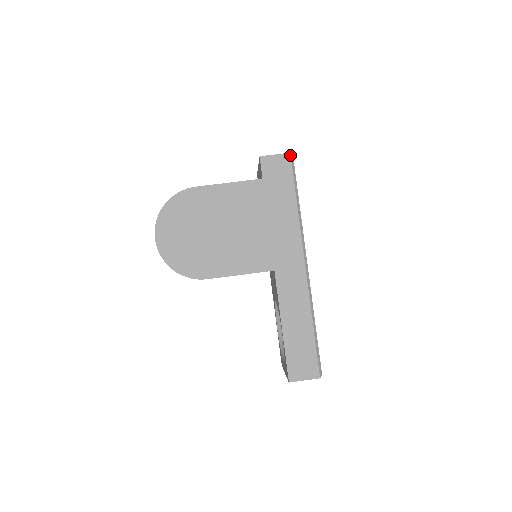
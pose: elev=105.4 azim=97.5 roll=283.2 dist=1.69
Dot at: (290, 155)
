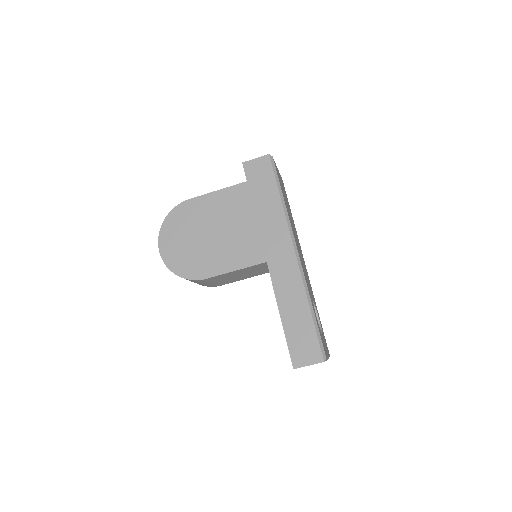
Dot at: (269, 156)
